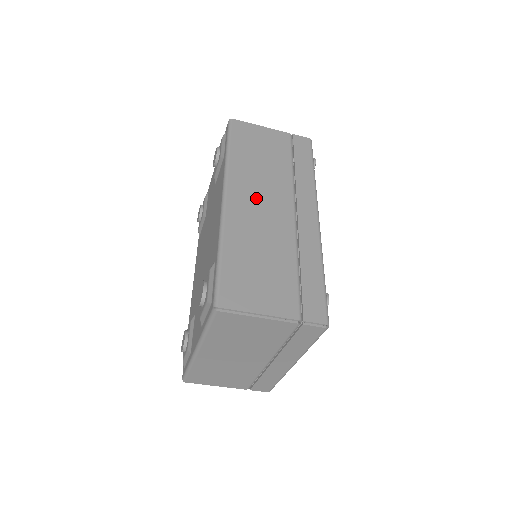
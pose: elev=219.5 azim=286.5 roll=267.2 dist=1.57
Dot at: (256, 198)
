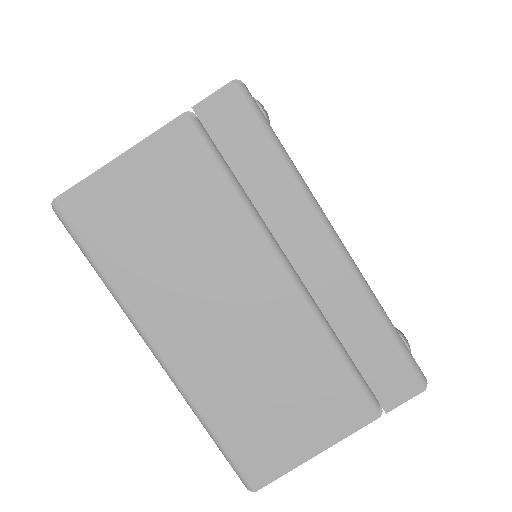
Dot at: occluded
